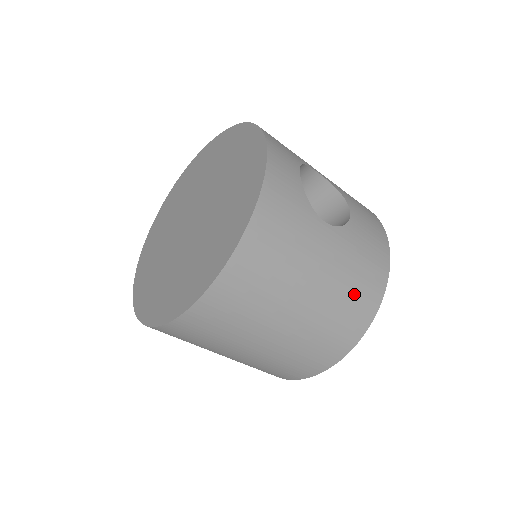
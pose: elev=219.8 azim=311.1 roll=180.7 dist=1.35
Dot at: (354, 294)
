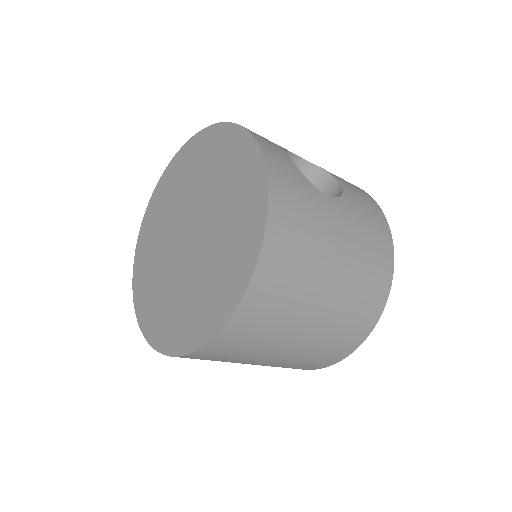
Dot at: (371, 258)
